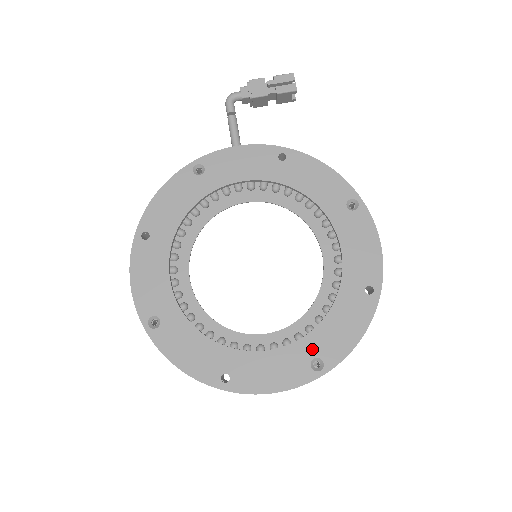
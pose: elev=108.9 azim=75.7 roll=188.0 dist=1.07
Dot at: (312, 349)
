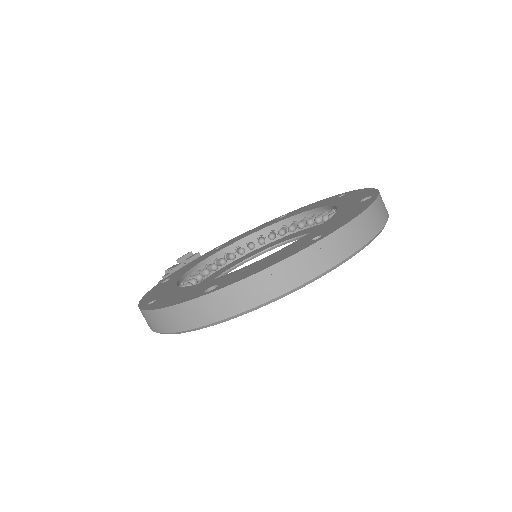
Dot at: (351, 204)
